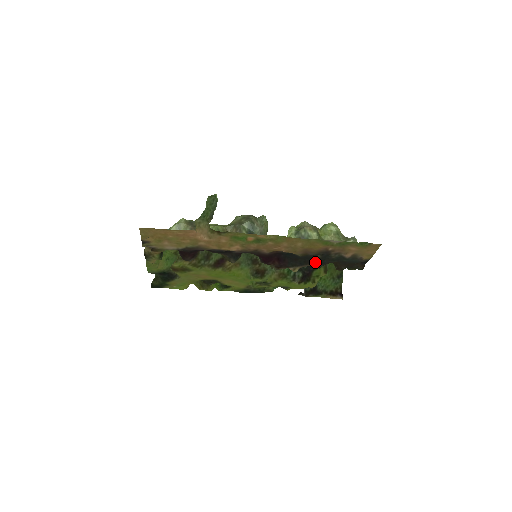
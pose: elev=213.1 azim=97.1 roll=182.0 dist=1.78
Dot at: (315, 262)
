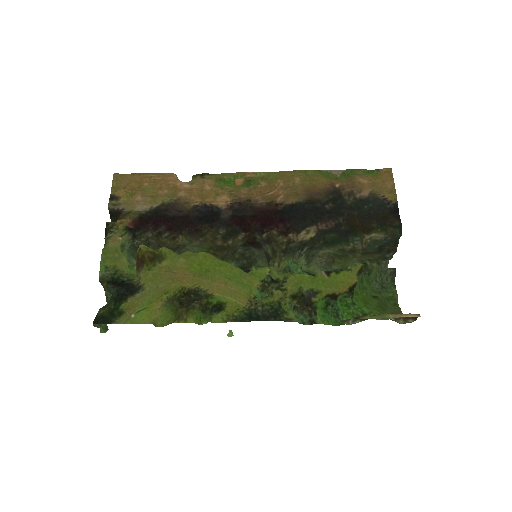
Dot at: (330, 215)
